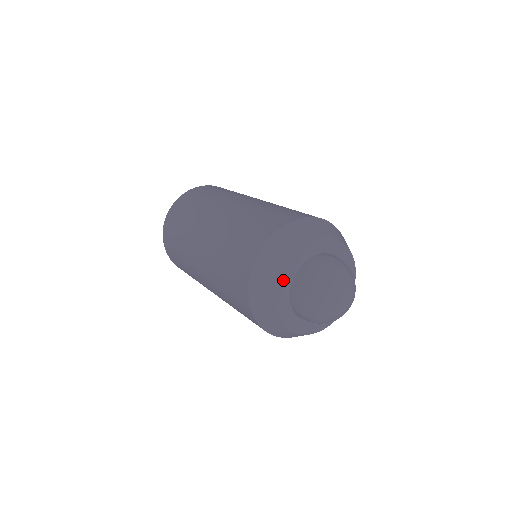
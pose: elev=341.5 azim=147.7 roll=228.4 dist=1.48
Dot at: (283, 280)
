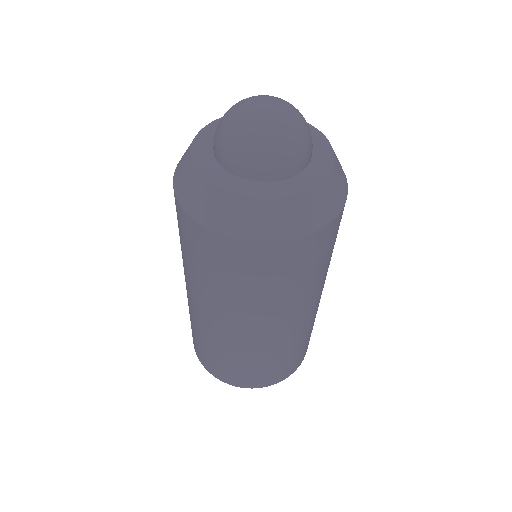
Dot at: occluded
